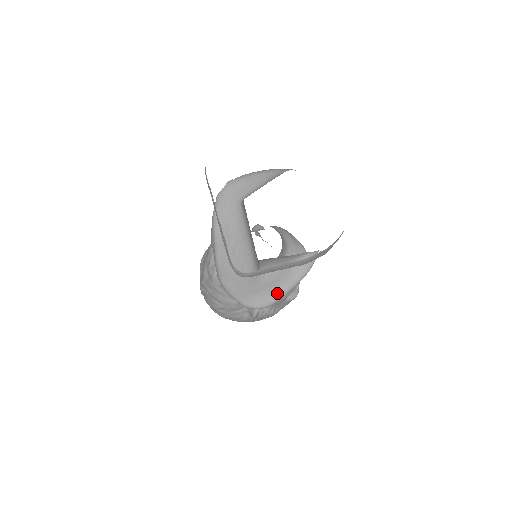
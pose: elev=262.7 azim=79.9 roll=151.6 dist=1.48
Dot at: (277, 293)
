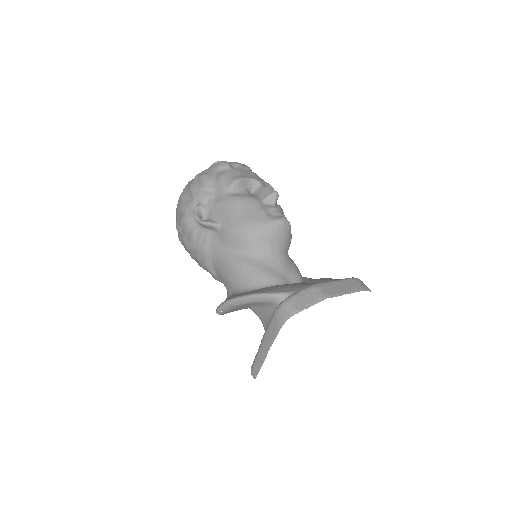
Dot at: occluded
